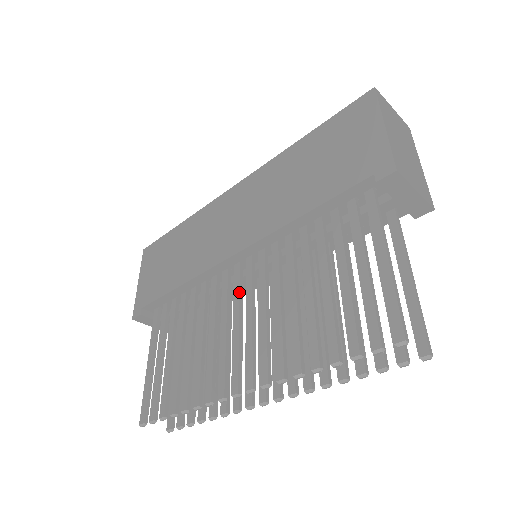
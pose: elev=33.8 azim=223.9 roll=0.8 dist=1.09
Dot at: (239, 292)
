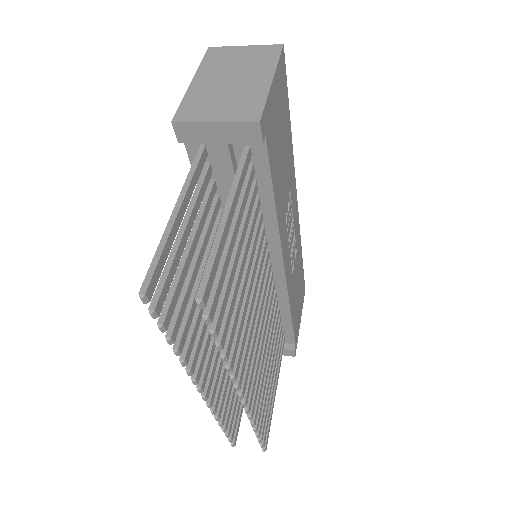
Dot at: occluded
